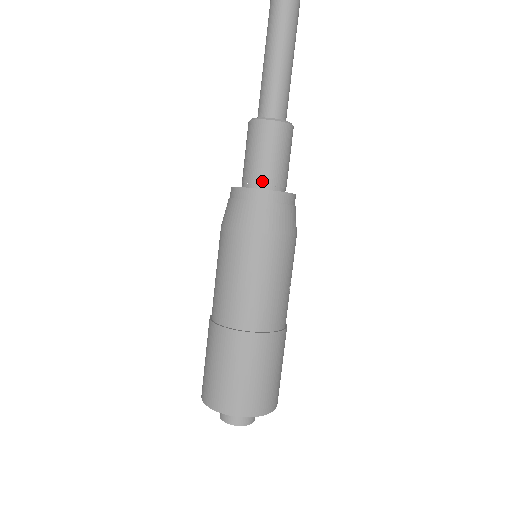
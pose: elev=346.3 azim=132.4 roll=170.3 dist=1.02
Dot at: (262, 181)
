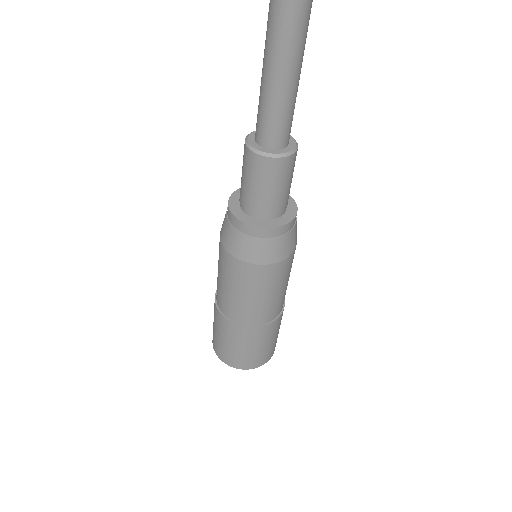
Dot at: (269, 213)
